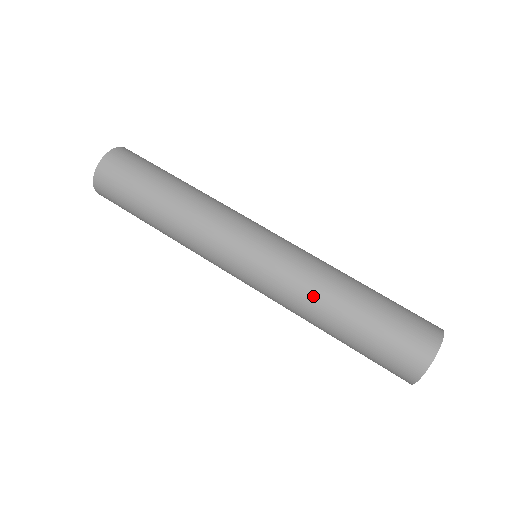
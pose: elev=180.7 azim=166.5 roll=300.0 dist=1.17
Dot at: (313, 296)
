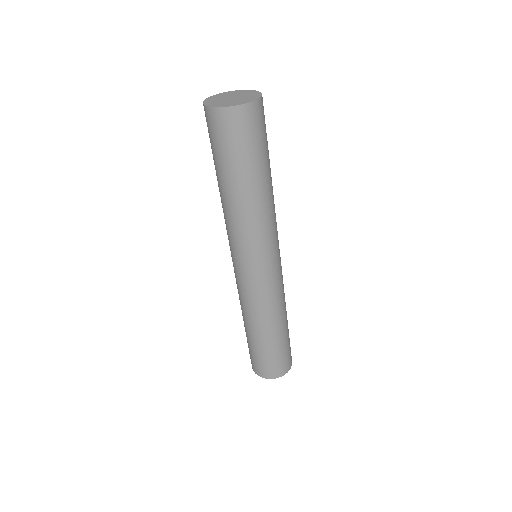
Dot at: (241, 306)
